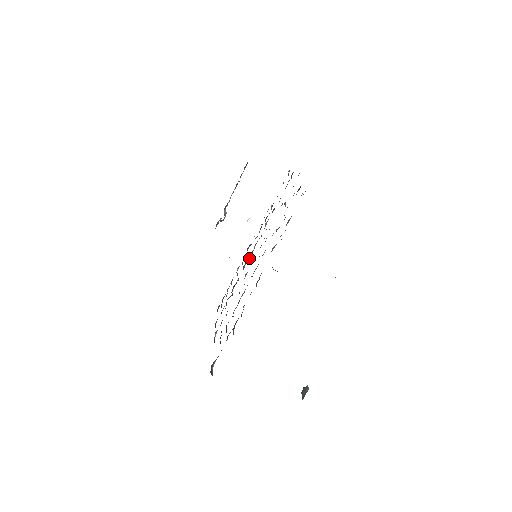
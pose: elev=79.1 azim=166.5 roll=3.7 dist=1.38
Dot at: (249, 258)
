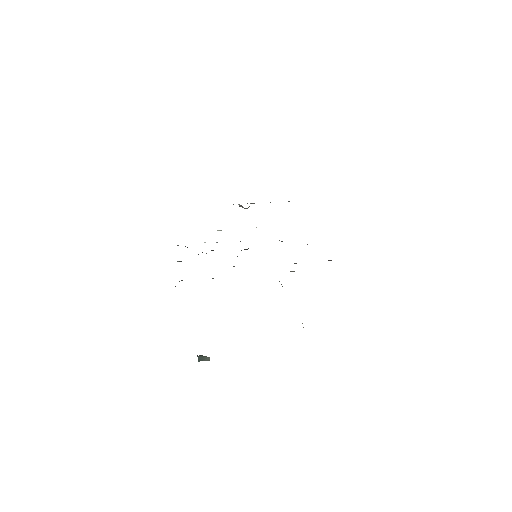
Dot at: occluded
